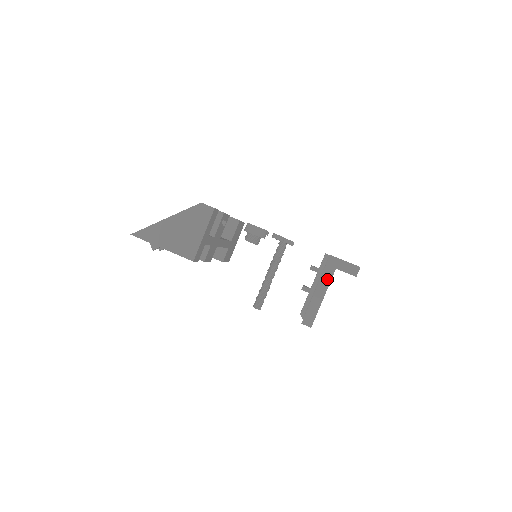
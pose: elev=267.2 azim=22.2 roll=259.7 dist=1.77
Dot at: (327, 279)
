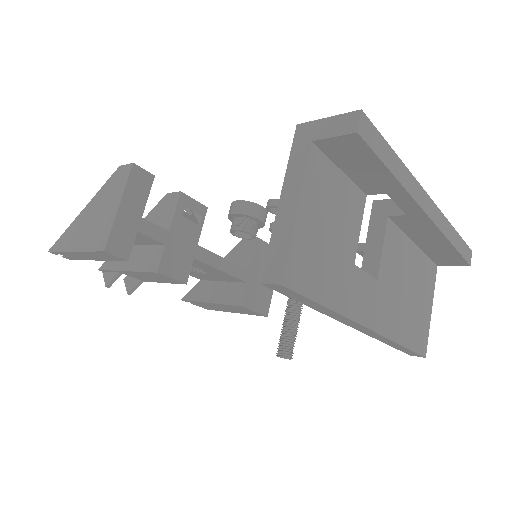
Dot at: (298, 169)
